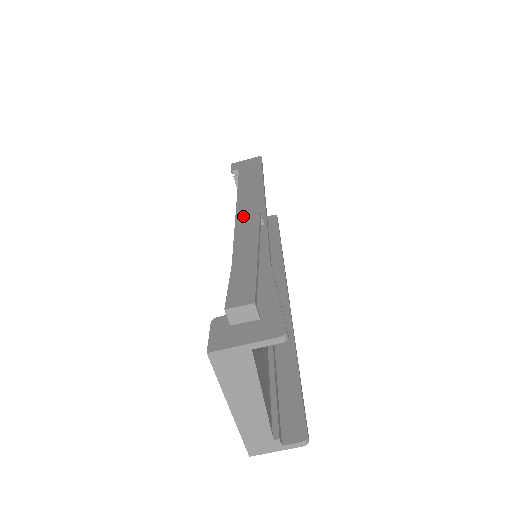
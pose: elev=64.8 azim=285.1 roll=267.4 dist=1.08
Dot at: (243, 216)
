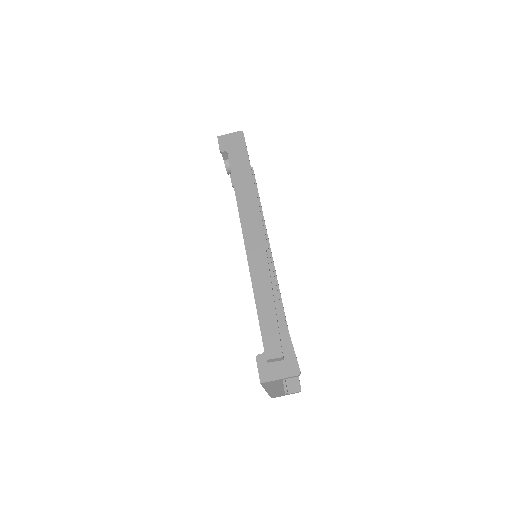
Dot at: (254, 254)
